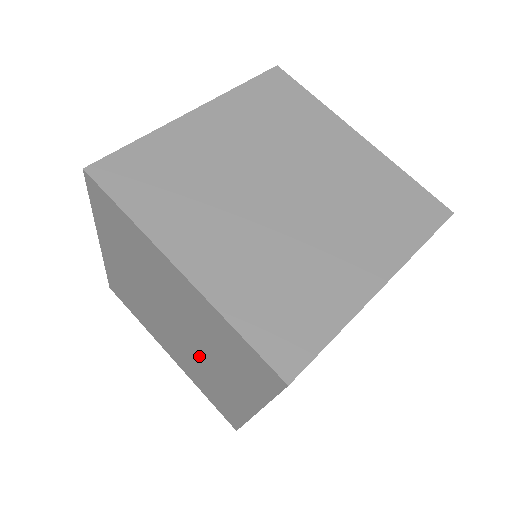
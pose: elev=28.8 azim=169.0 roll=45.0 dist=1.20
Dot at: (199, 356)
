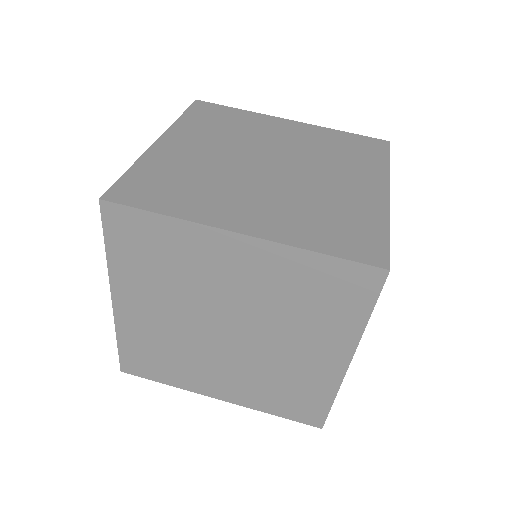
Dot at: occluded
